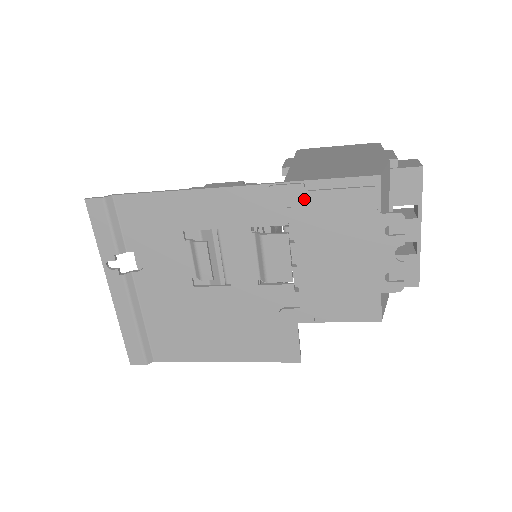
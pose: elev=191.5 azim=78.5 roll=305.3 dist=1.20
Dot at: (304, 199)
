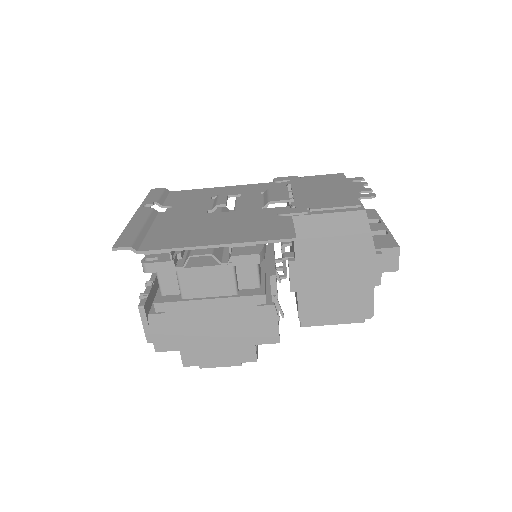
Dot at: (298, 179)
